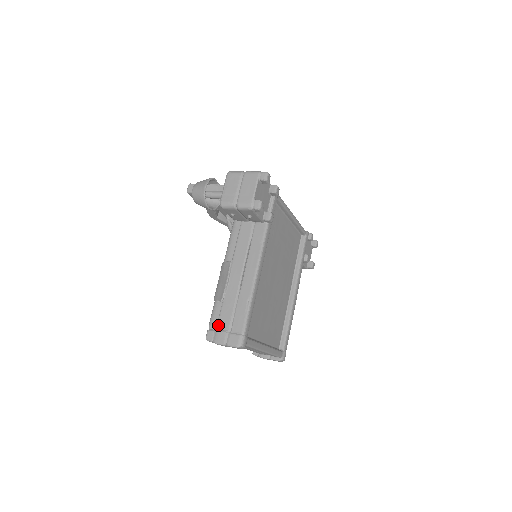
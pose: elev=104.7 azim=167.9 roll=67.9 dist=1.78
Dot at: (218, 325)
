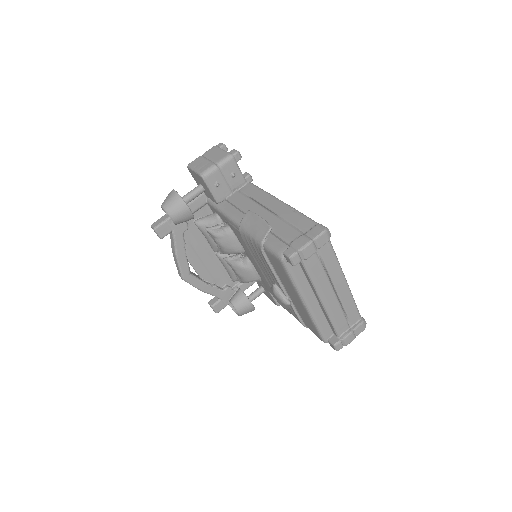
Dot at: (288, 241)
